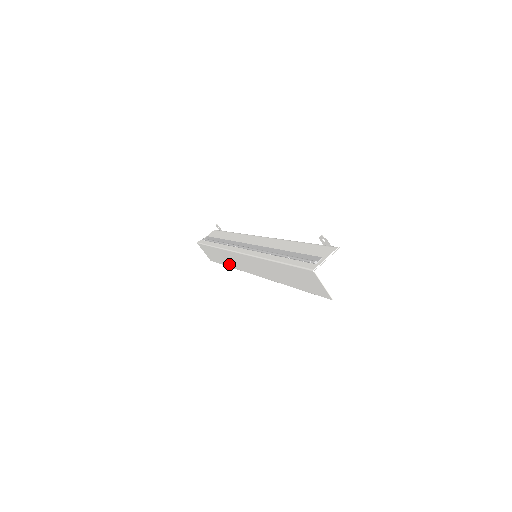
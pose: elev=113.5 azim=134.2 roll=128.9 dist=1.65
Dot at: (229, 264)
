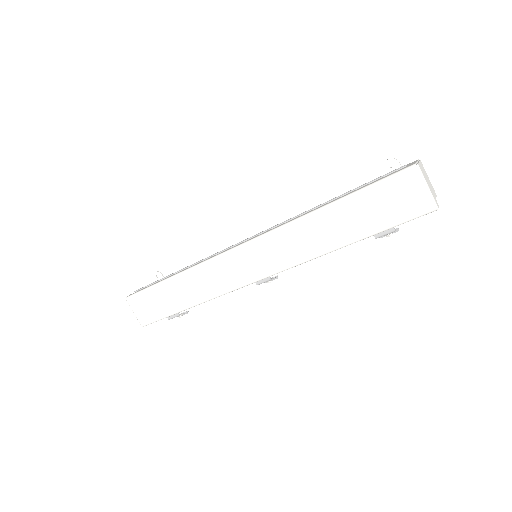
Dot at: (195, 298)
